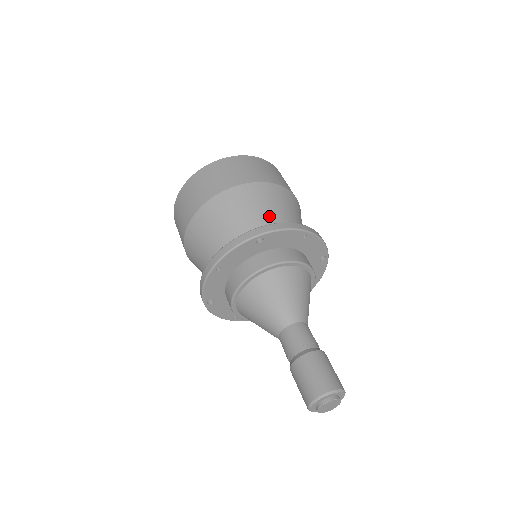
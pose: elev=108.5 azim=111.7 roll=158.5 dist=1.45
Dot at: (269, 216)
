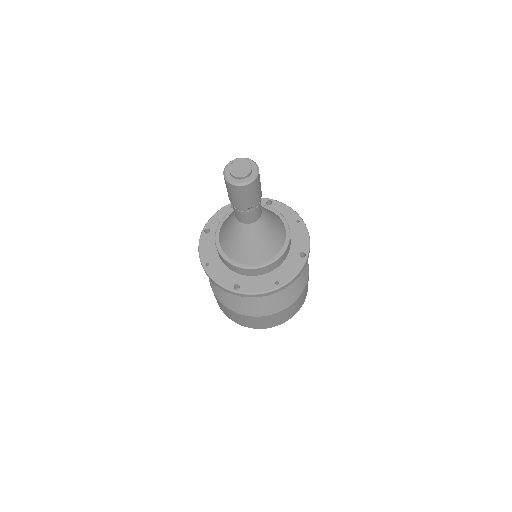
Dot at: occluded
